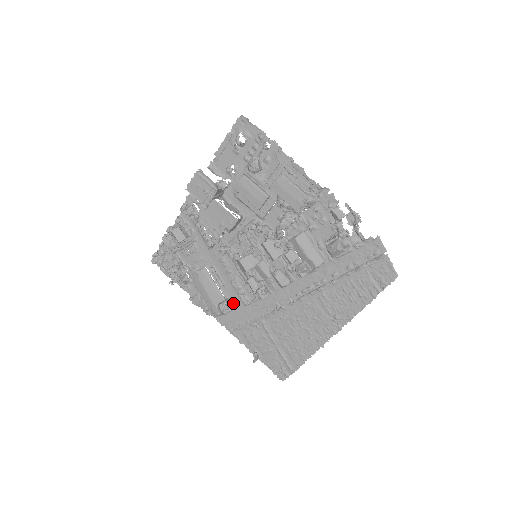
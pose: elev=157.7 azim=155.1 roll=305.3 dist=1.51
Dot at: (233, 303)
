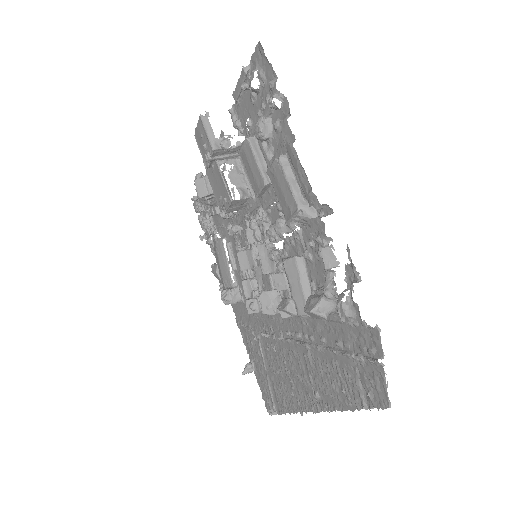
Dot at: (241, 295)
